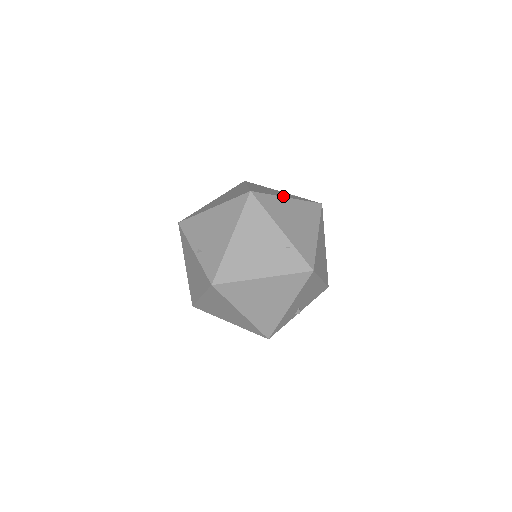
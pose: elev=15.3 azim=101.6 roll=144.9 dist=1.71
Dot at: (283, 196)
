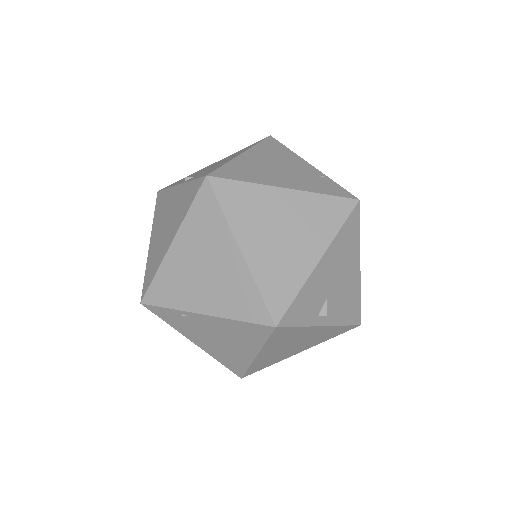
Dot at: occluded
